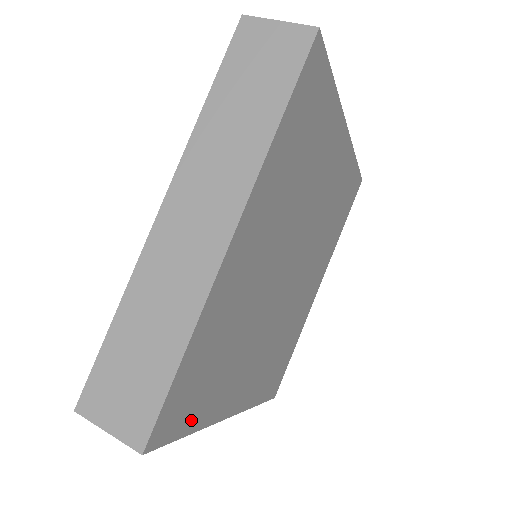
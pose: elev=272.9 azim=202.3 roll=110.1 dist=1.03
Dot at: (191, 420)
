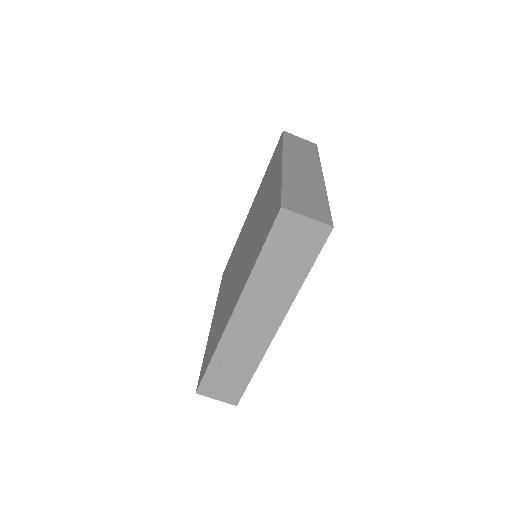
Dot at: occluded
